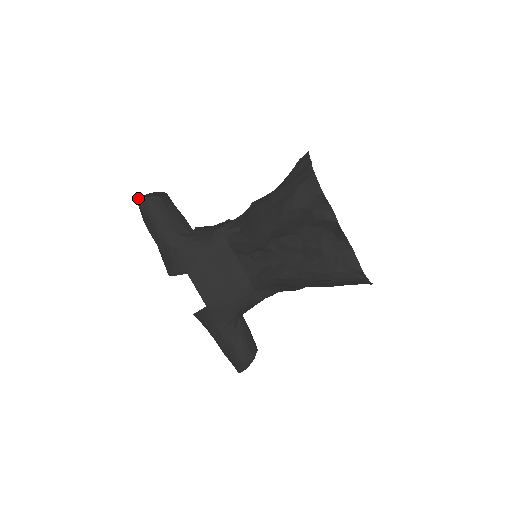
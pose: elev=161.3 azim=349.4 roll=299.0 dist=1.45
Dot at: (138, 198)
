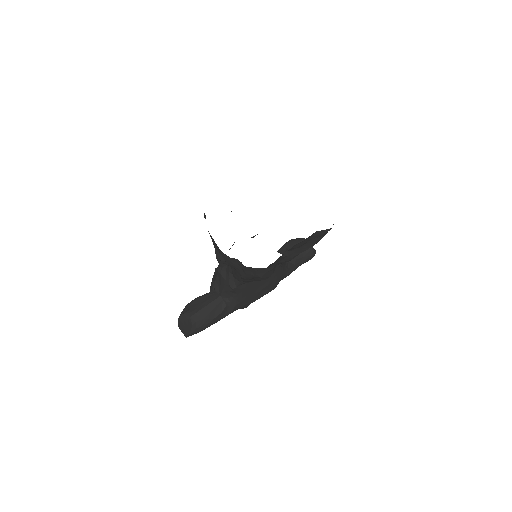
Dot at: (188, 336)
